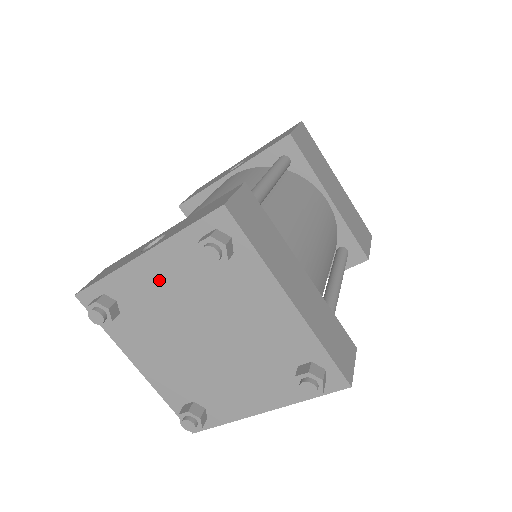
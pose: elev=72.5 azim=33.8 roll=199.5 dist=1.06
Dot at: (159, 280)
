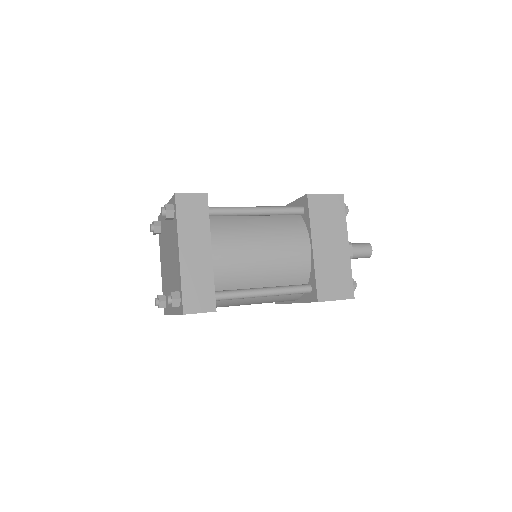
Dot at: (166, 222)
